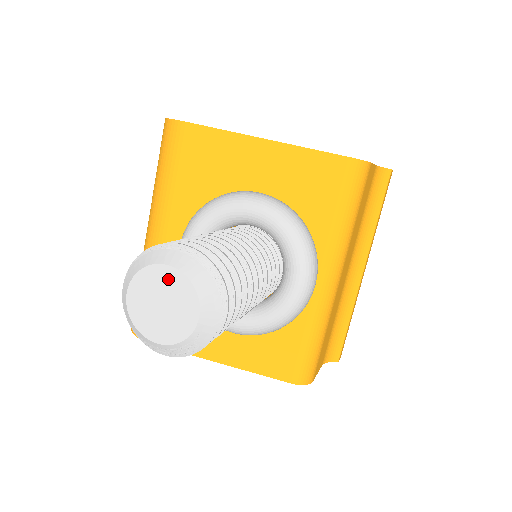
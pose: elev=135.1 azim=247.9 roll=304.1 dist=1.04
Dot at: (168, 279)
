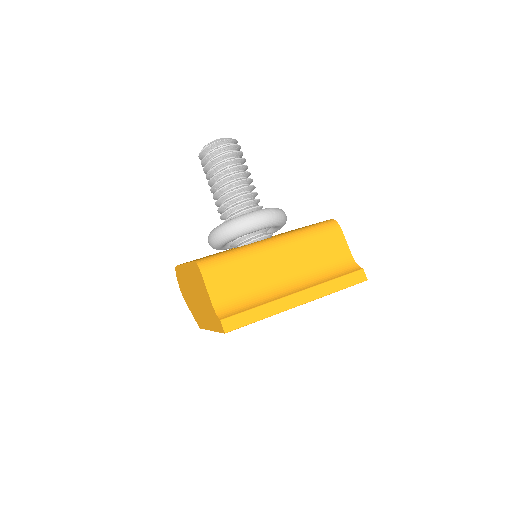
Dot at: occluded
